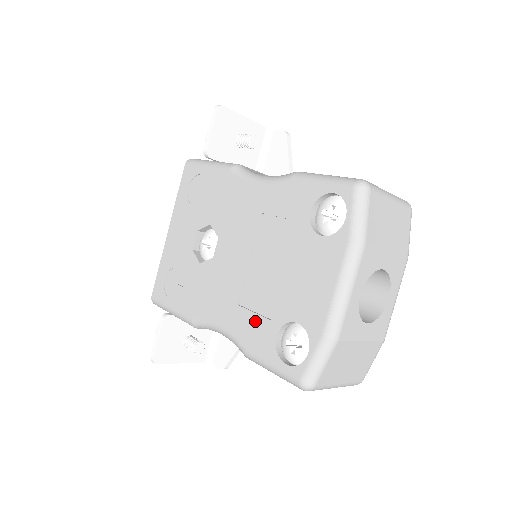
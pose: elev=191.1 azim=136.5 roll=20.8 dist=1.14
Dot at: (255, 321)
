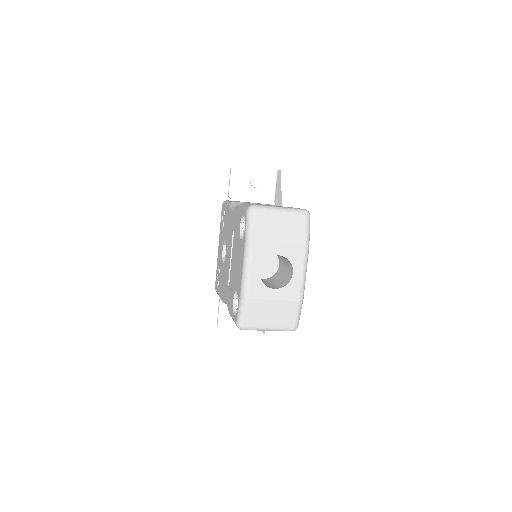
Dot at: (230, 294)
